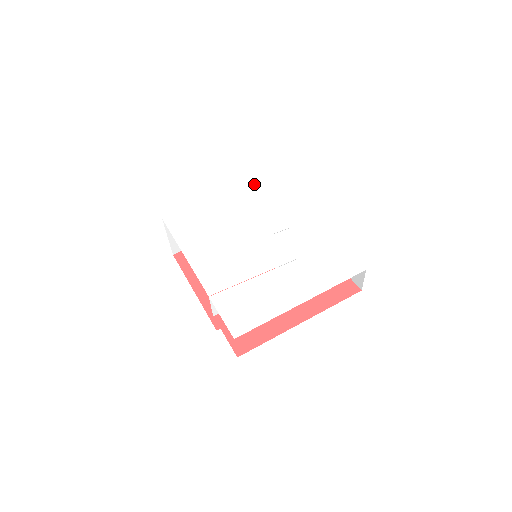
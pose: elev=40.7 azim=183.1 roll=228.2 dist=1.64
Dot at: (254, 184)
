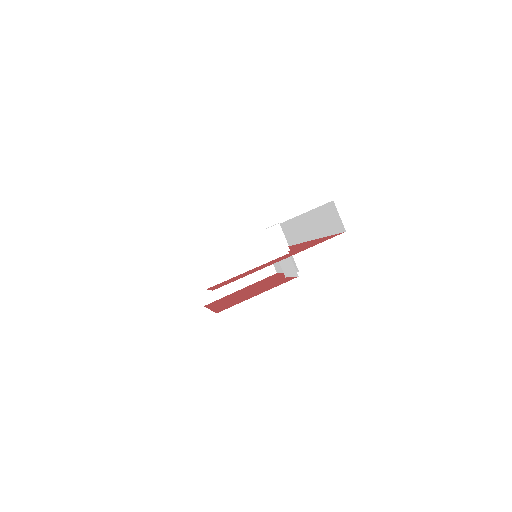
Dot at: occluded
